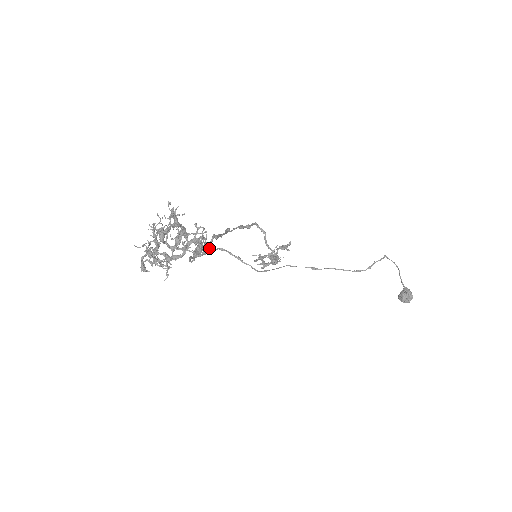
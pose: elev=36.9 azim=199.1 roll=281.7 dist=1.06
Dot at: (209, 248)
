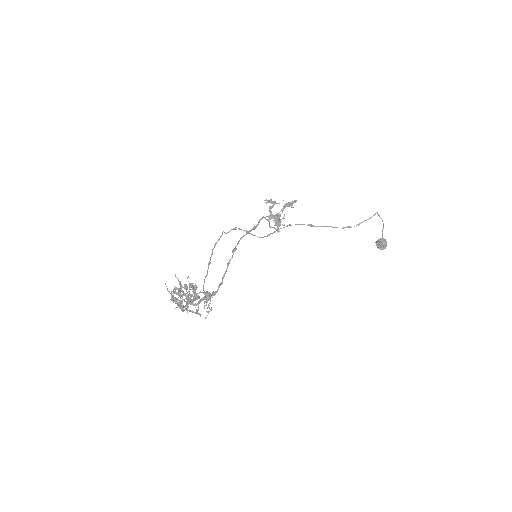
Dot at: occluded
